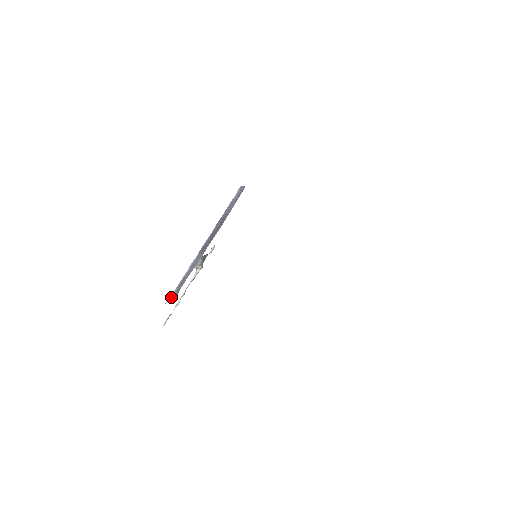
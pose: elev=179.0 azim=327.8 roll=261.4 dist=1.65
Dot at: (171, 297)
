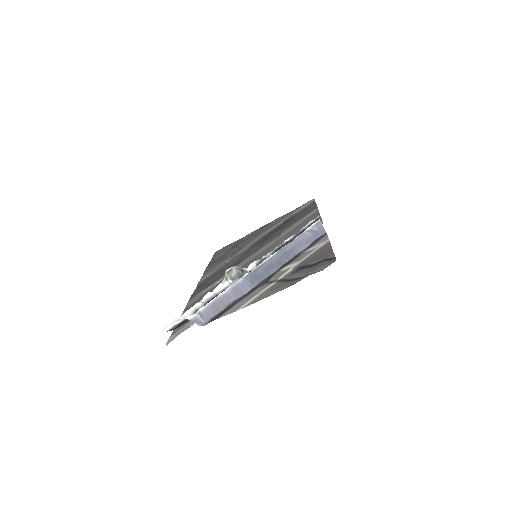
Dot at: (196, 316)
